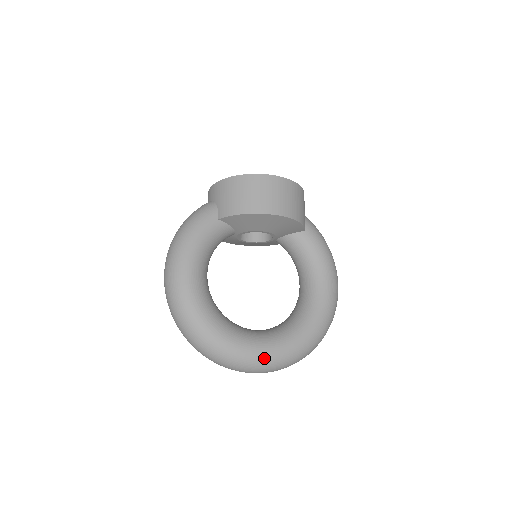
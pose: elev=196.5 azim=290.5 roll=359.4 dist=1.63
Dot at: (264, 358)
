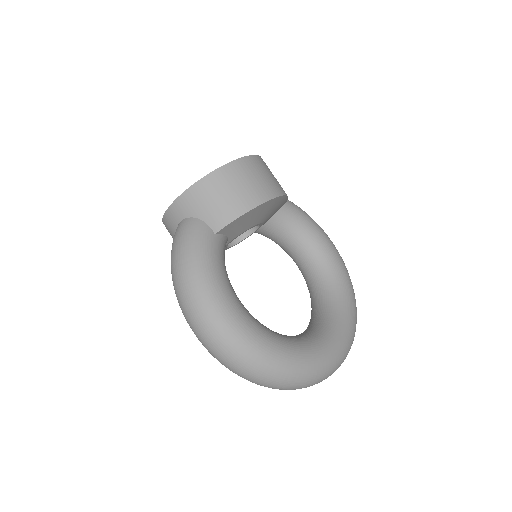
Dot at: (341, 350)
